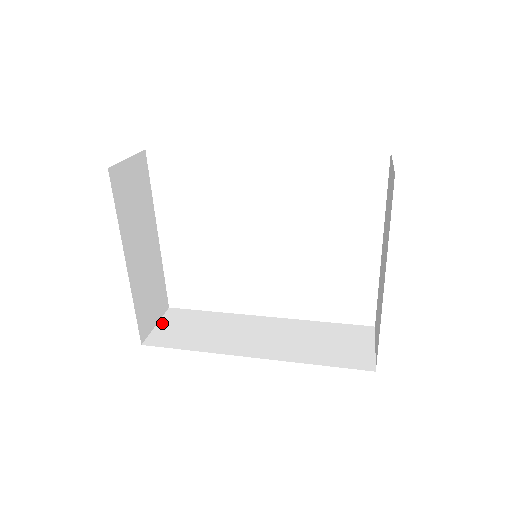
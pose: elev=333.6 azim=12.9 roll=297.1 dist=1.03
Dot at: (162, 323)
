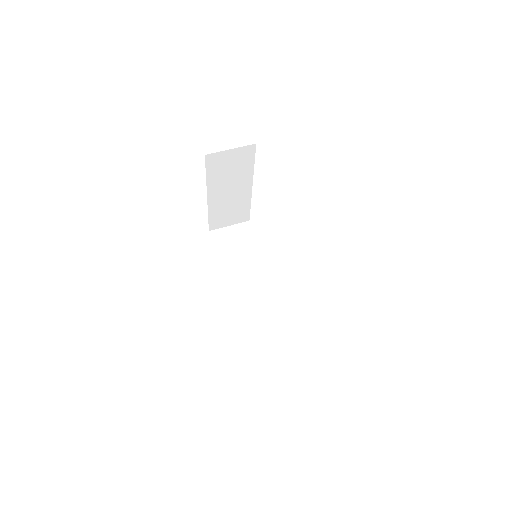
Dot at: (233, 228)
